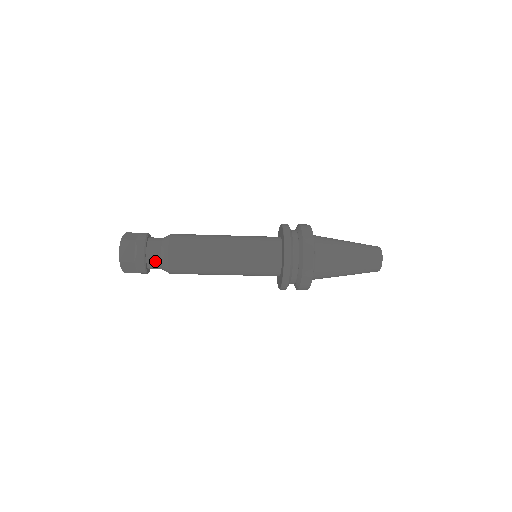
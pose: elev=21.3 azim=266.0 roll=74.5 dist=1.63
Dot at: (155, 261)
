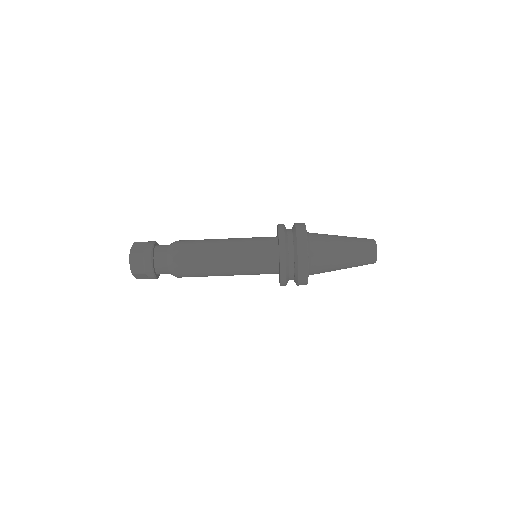
Dot at: (161, 256)
